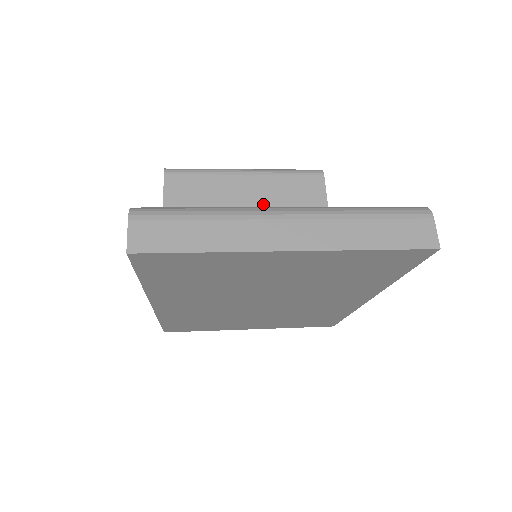
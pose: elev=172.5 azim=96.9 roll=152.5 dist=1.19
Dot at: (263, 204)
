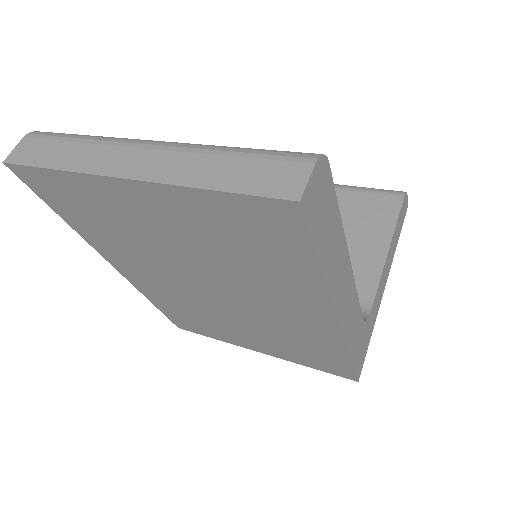
Dot at: occluded
